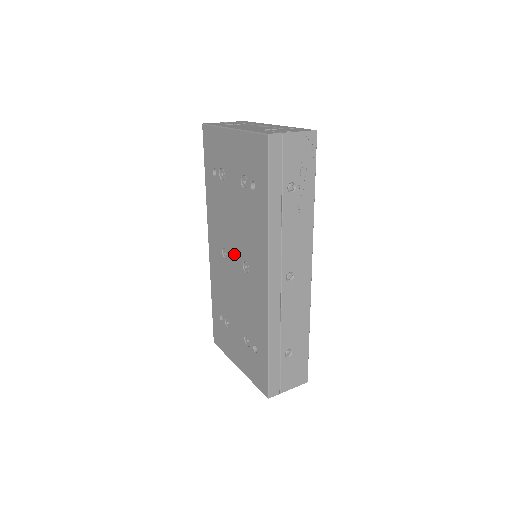
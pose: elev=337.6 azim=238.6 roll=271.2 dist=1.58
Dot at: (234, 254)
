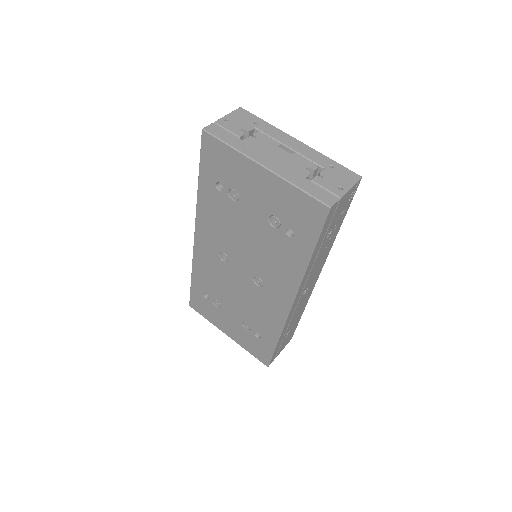
Dot at: (241, 265)
